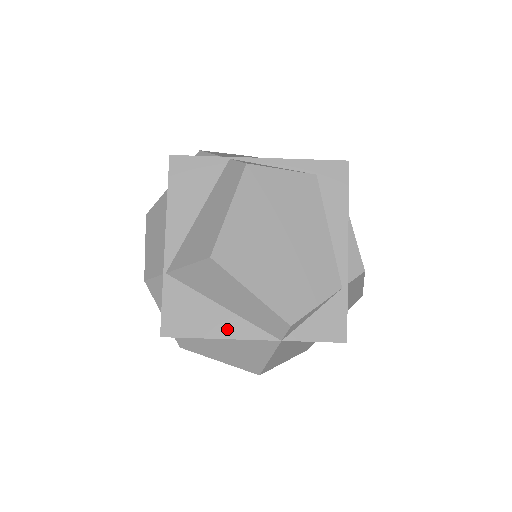
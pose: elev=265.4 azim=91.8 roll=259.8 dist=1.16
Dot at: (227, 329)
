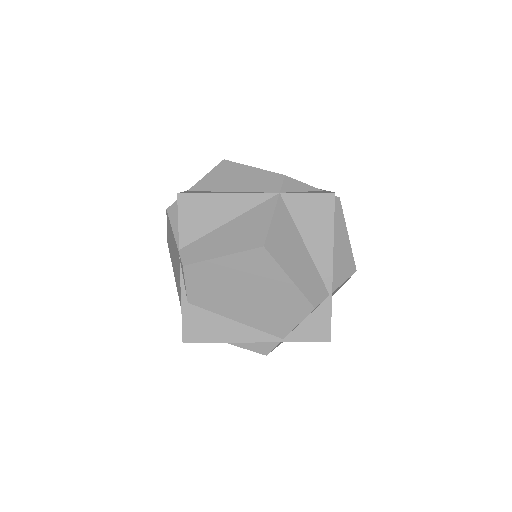
Dot at: occluded
